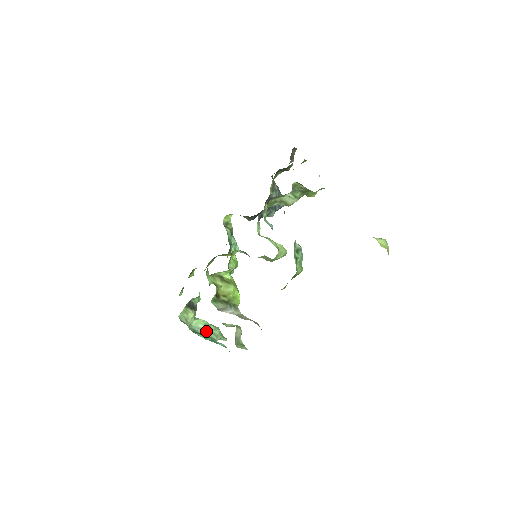
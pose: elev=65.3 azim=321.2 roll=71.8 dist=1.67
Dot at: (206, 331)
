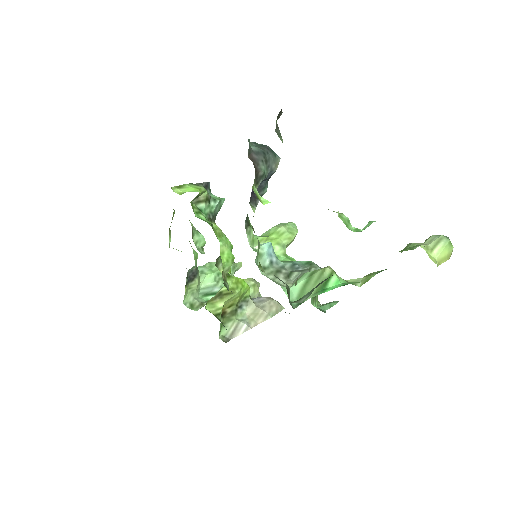
Dot at: (218, 285)
